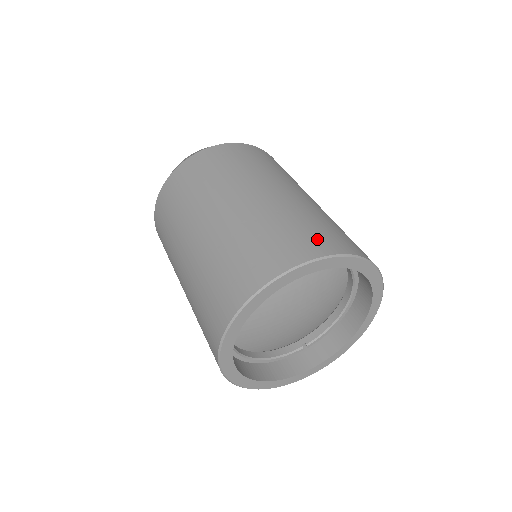
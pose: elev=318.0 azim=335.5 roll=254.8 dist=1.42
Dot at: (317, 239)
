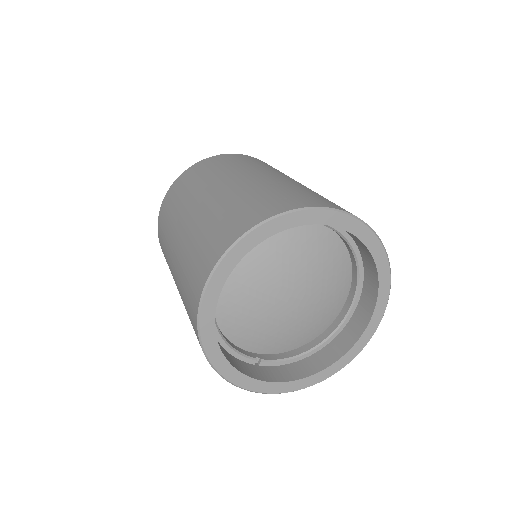
Dot at: occluded
